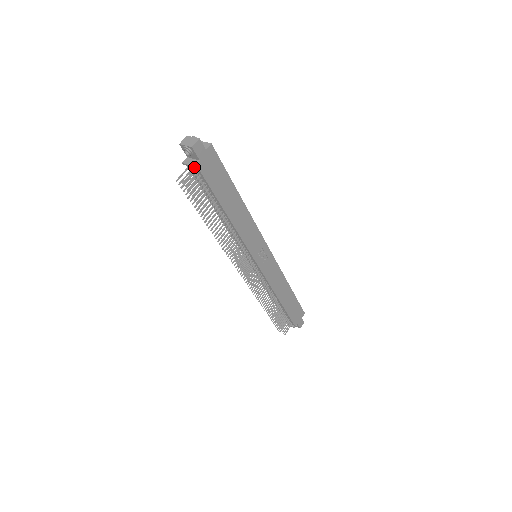
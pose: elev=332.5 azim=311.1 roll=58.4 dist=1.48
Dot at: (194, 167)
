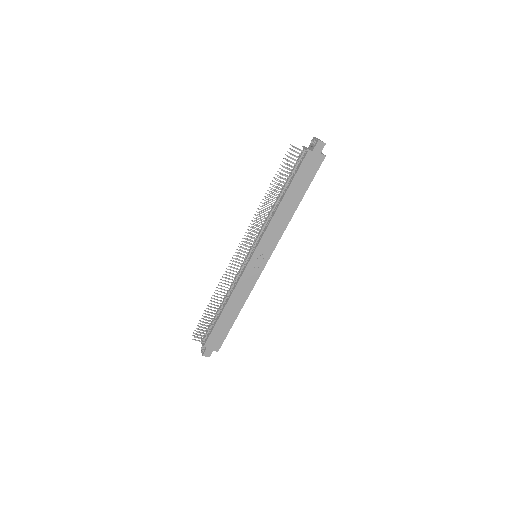
Dot at: (306, 149)
